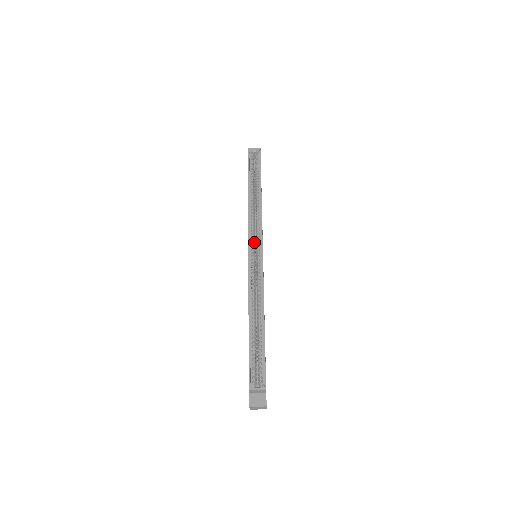
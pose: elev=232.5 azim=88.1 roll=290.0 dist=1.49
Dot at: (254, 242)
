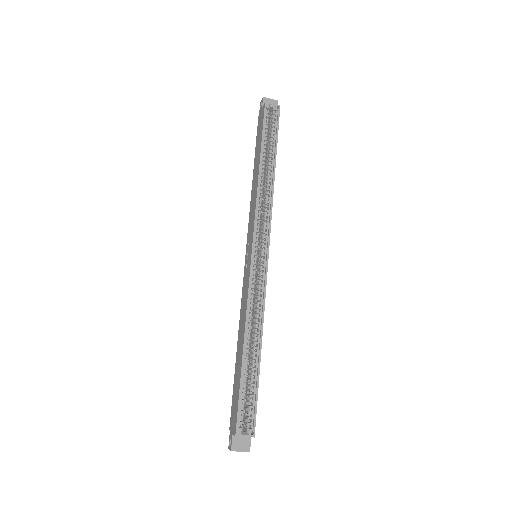
Dot at: (258, 240)
